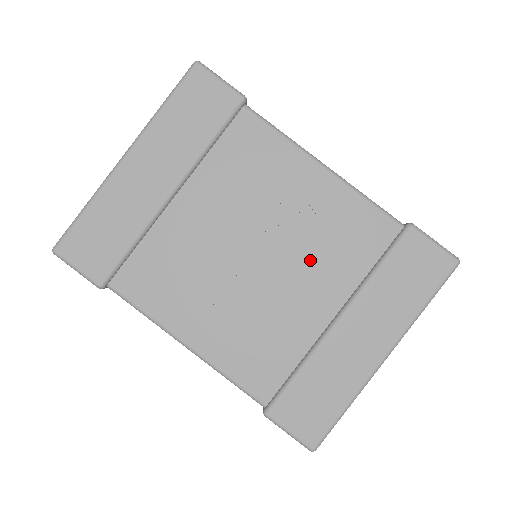
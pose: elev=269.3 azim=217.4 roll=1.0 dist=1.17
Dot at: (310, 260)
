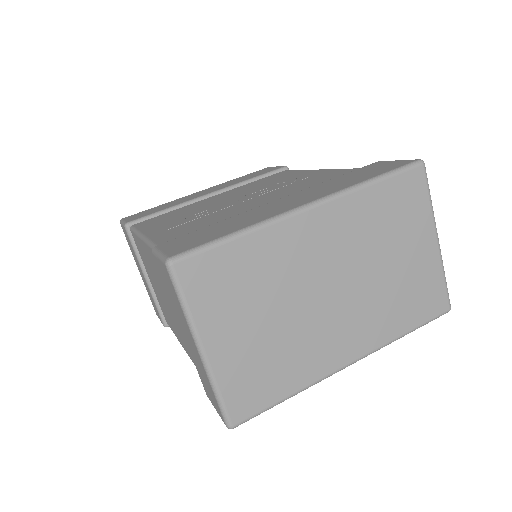
Dot at: (279, 193)
